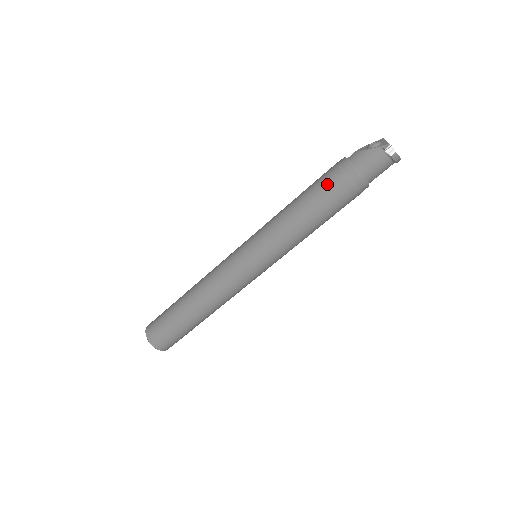
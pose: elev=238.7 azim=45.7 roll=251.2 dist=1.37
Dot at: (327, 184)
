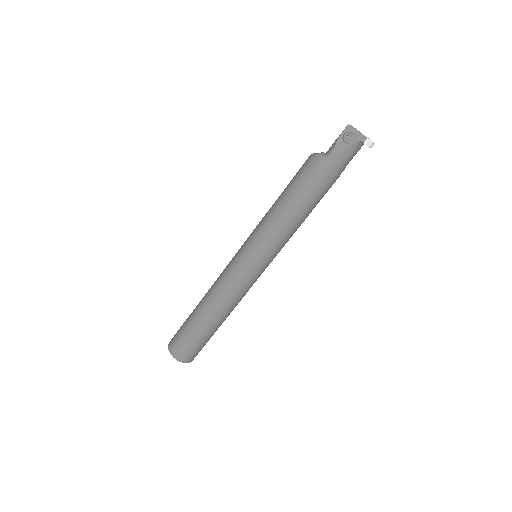
Dot at: (319, 186)
